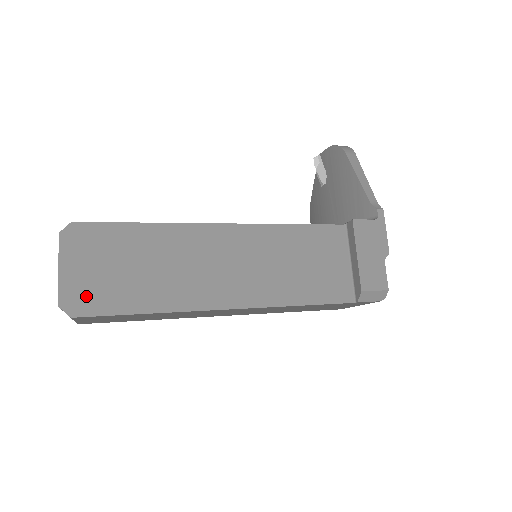
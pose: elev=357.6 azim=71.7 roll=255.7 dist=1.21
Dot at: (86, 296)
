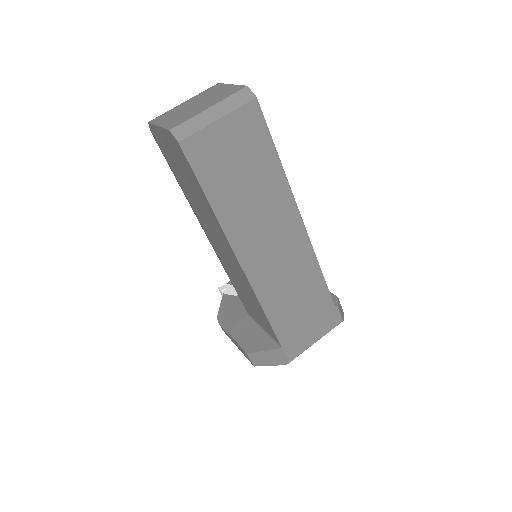
Dot at: occluded
